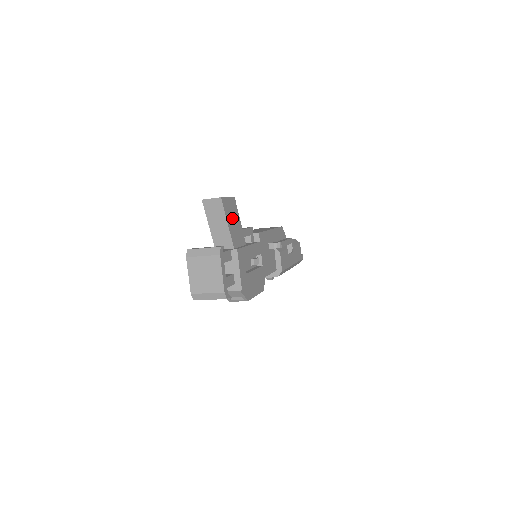
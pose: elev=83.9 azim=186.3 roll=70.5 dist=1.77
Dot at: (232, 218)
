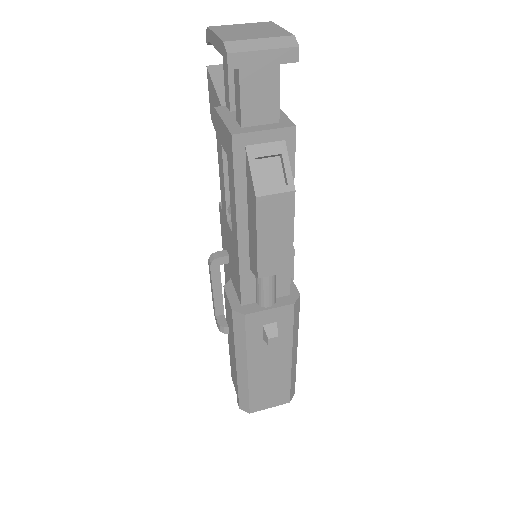
Dot at: occluded
